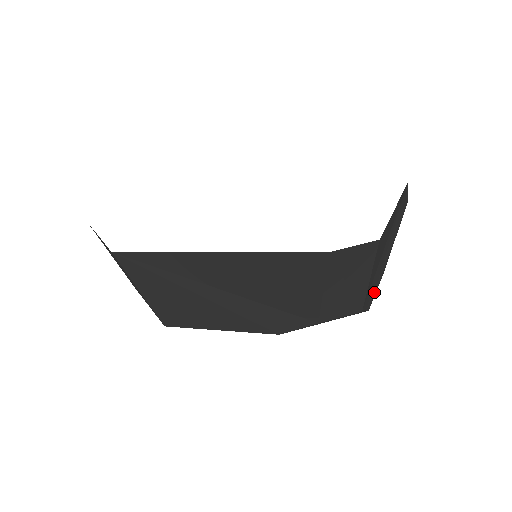
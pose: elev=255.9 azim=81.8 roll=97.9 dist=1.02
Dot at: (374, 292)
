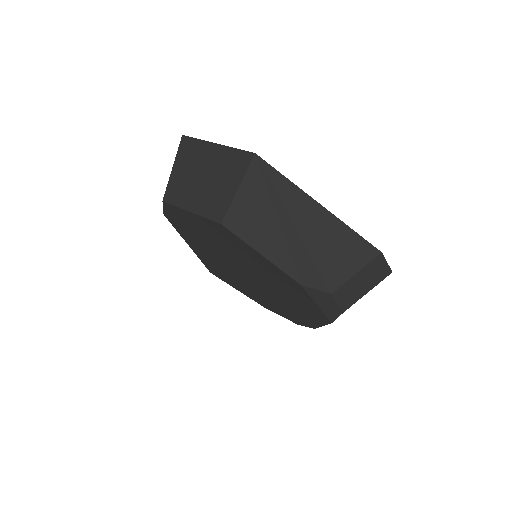
Dot at: occluded
